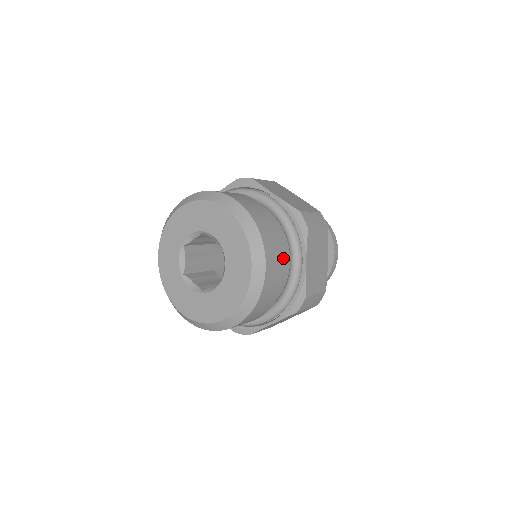
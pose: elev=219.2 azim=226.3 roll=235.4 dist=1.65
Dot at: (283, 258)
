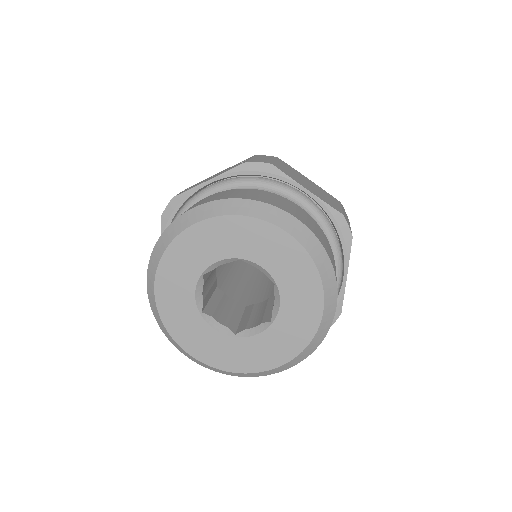
Dot at: occluded
